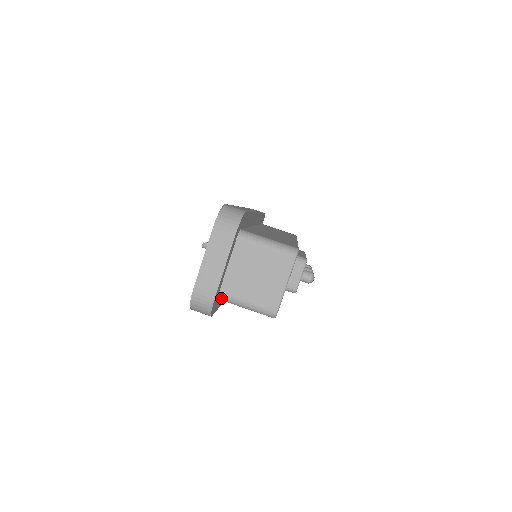
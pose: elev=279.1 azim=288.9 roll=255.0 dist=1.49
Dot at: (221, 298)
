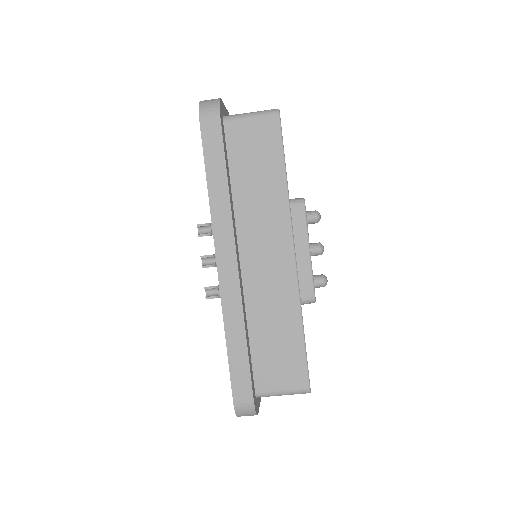
Dot at: occluded
